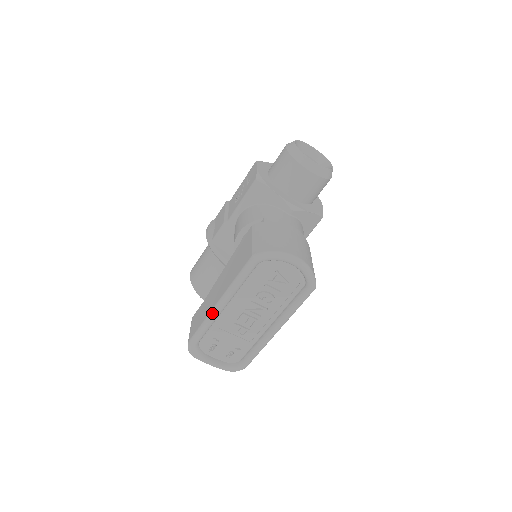
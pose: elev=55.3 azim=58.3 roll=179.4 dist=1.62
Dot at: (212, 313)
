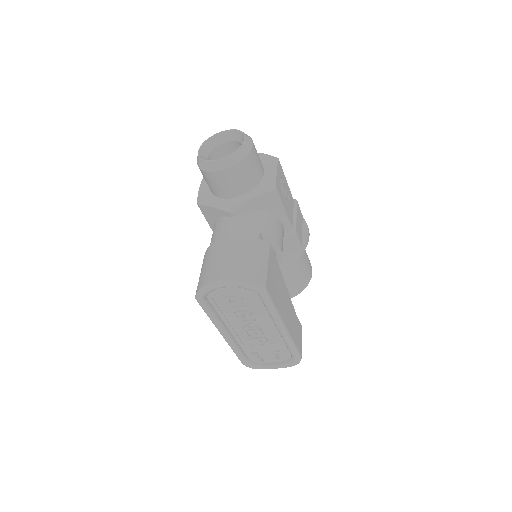
Dot at: occluded
